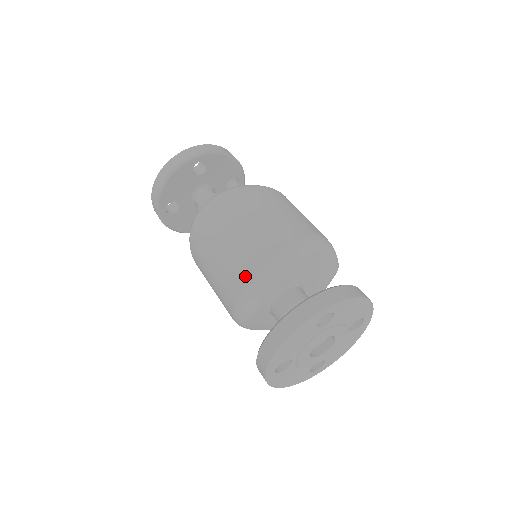
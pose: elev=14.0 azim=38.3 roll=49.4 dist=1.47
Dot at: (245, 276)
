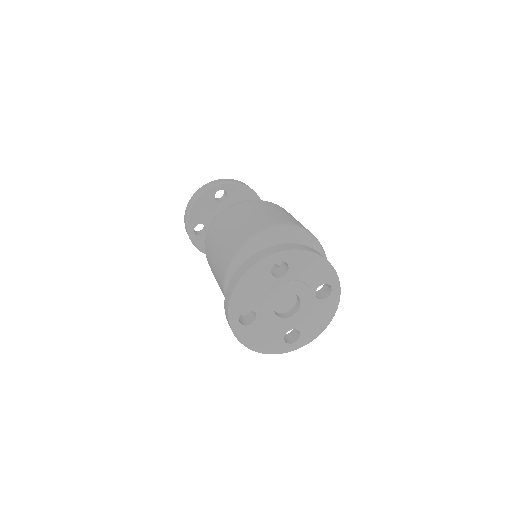
Dot at: (230, 254)
